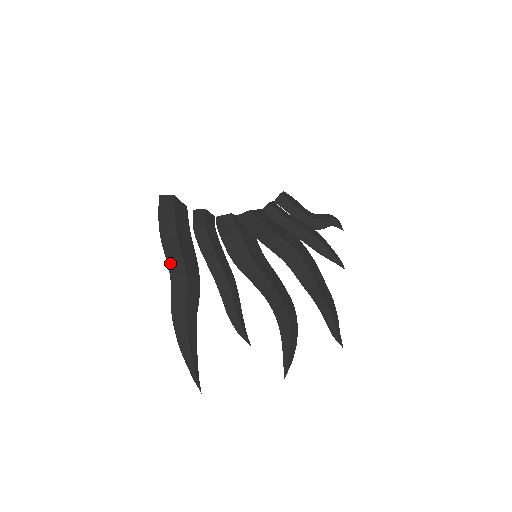
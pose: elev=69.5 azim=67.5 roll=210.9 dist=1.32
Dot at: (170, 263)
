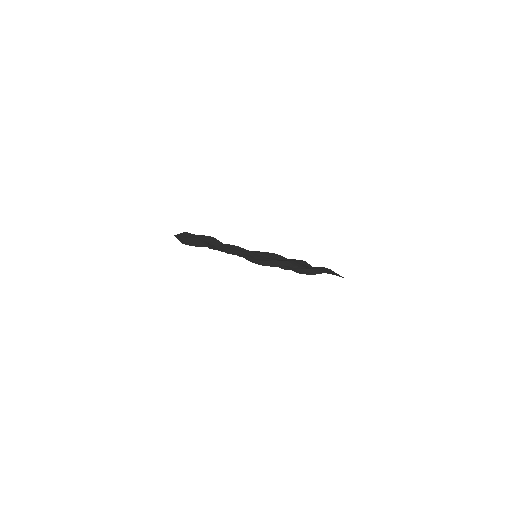
Dot at: (199, 238)
